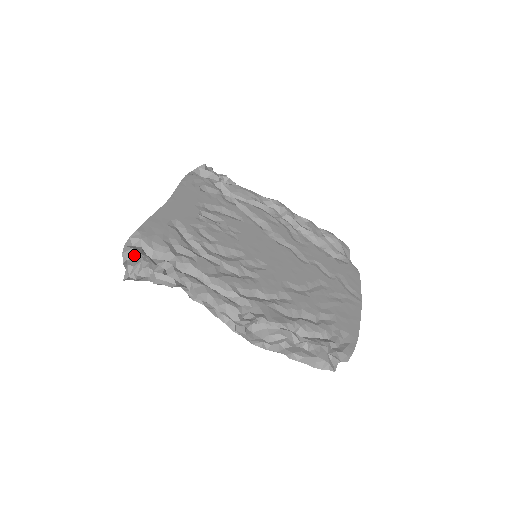
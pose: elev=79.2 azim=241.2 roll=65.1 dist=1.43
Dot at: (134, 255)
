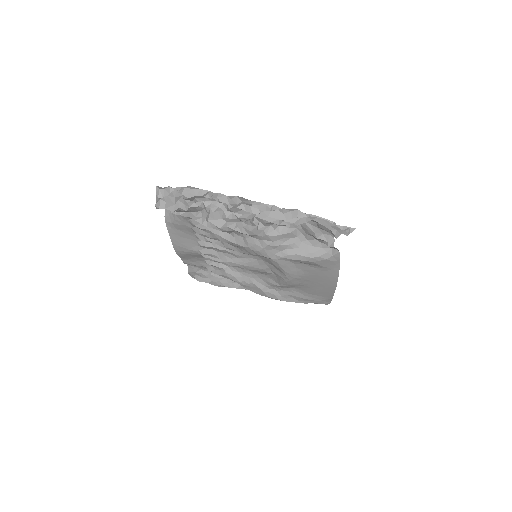
Dot at: (165, 188)
